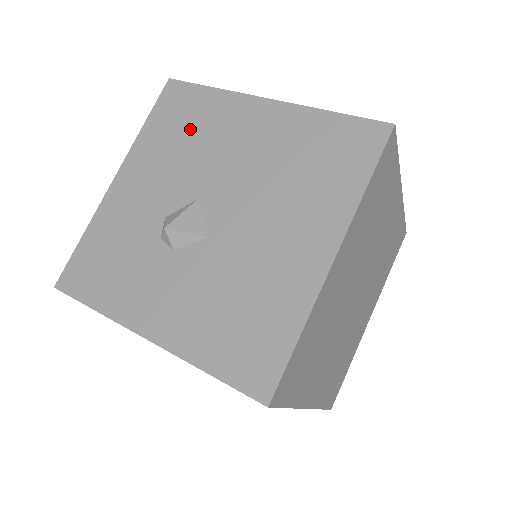
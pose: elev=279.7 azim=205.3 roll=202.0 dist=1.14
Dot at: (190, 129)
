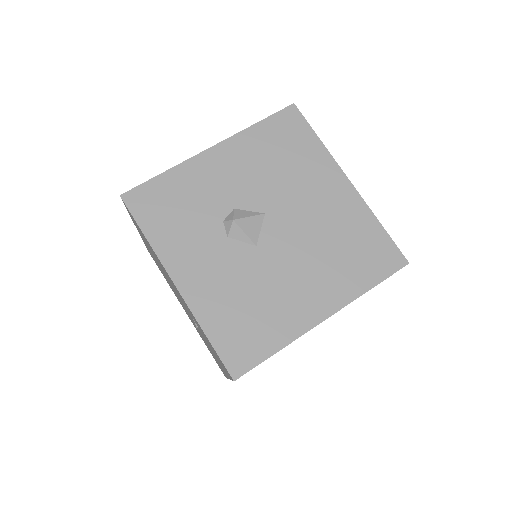
Dot at: (287, 157)
